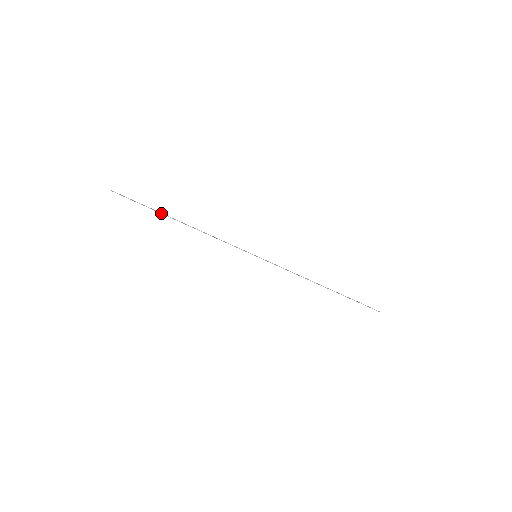
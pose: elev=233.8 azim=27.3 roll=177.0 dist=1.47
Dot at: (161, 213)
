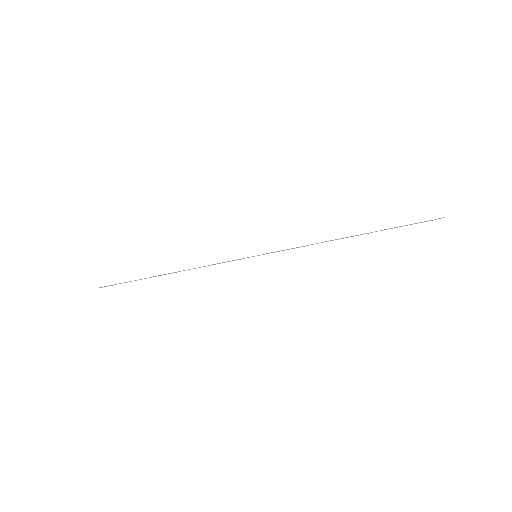
Dot at: occluded
